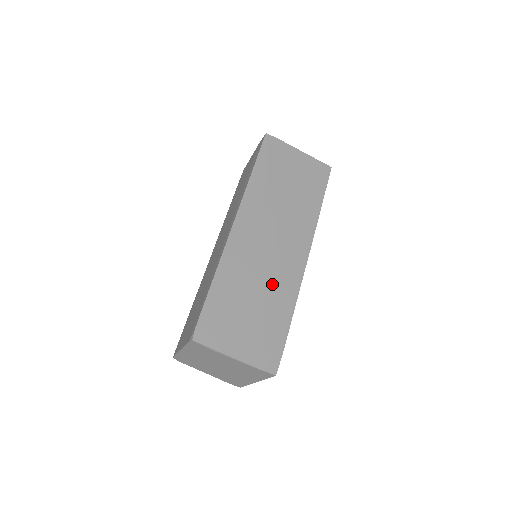
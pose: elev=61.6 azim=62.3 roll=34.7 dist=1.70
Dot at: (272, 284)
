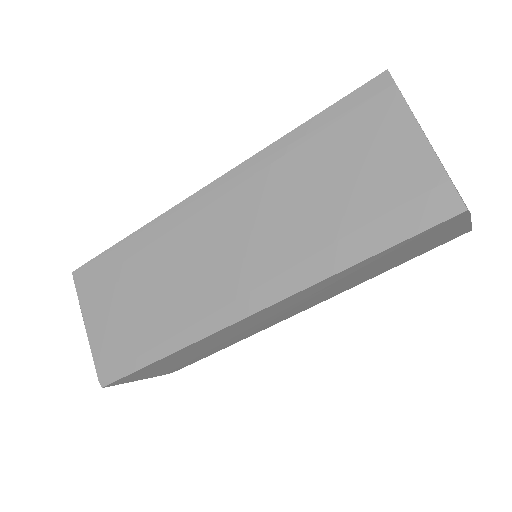
Dot at: occluded
